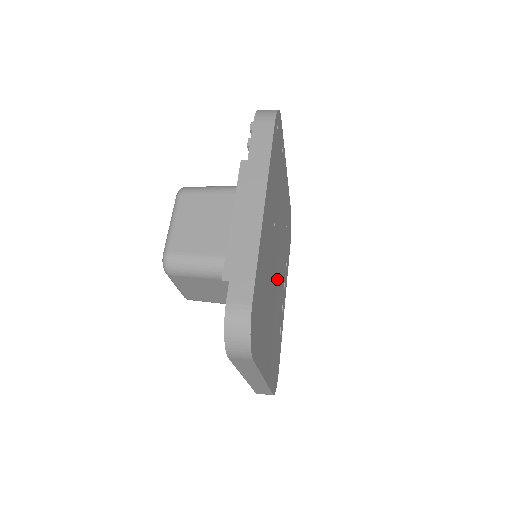
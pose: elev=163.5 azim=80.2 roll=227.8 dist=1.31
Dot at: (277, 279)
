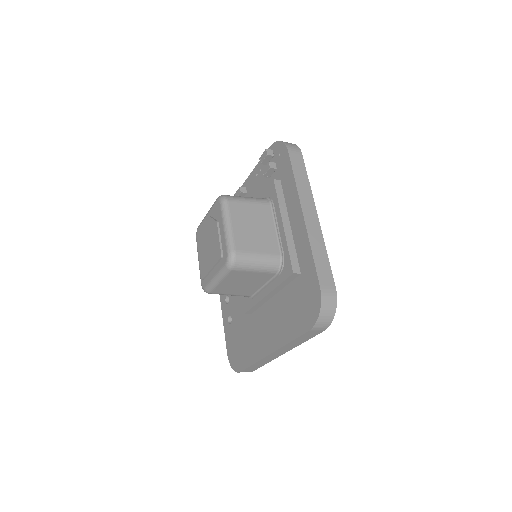
Dot at: occluded
